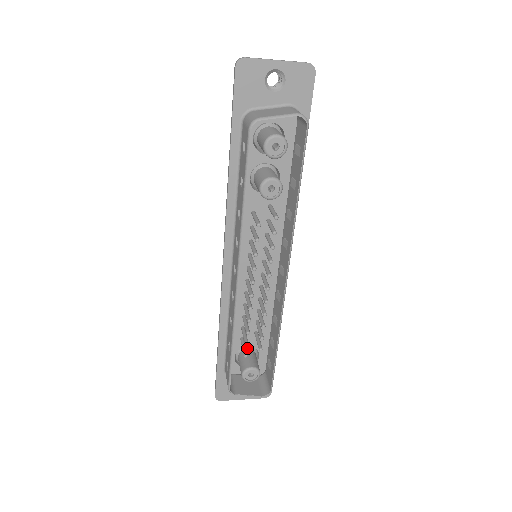
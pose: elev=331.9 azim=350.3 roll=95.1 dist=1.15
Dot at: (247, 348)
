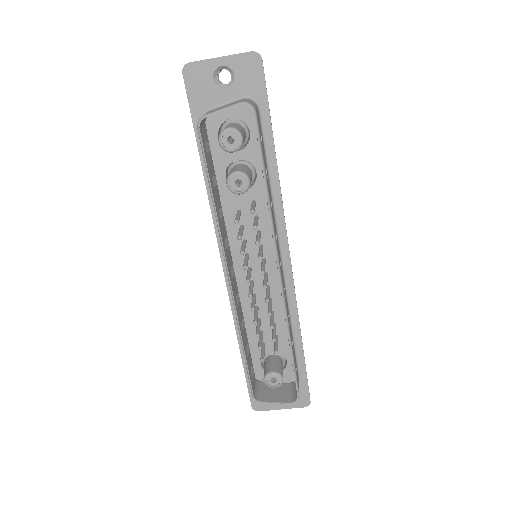
Dot at: (272, 353)
